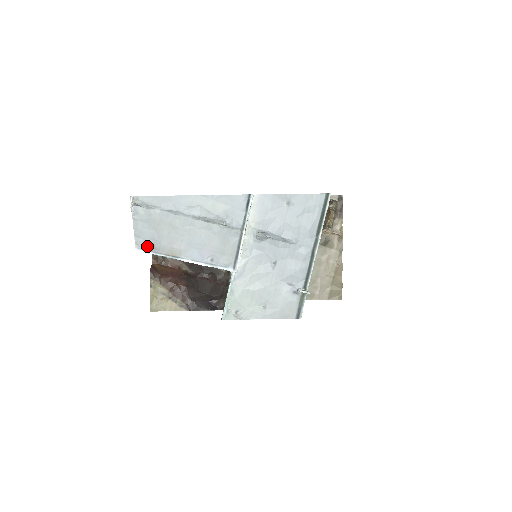
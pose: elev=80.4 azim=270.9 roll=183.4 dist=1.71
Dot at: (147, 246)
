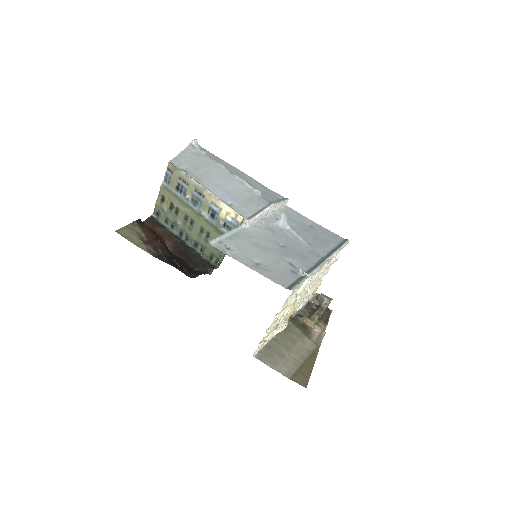
Dot at: (181, 166)
